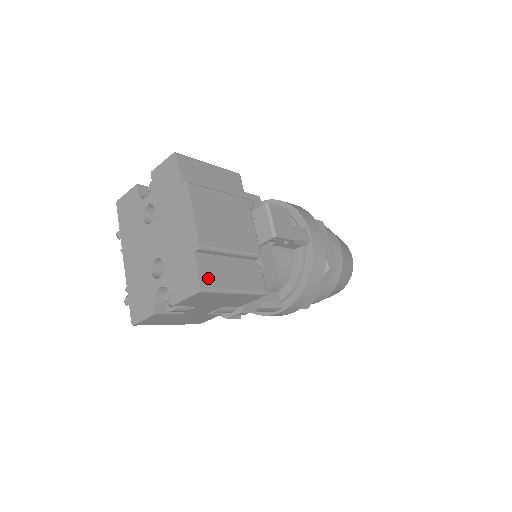
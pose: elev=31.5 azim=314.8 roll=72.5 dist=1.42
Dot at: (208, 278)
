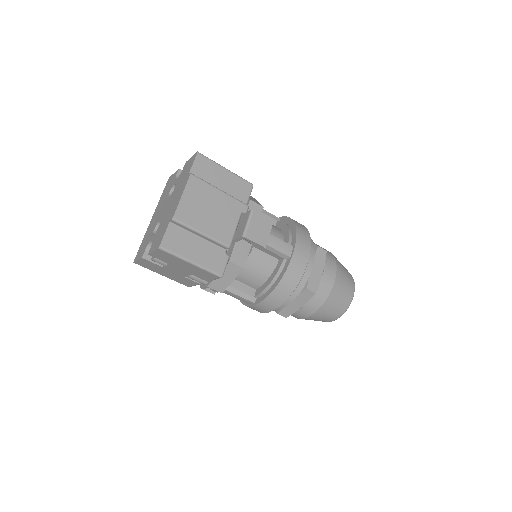
Dot at: (171, 242)
